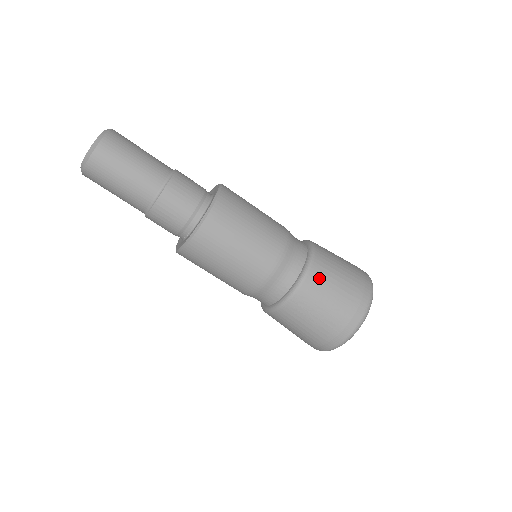
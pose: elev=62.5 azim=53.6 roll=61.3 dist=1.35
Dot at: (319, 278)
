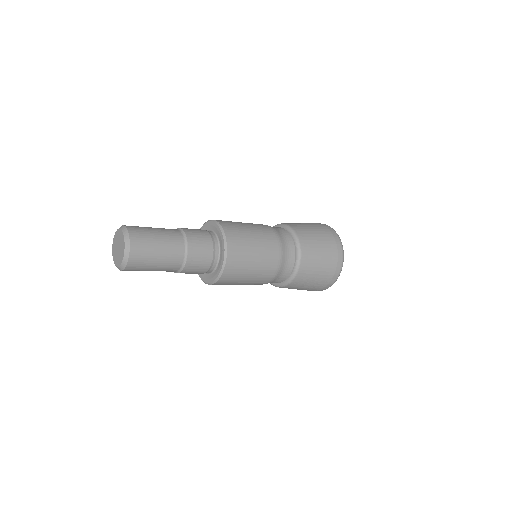
Dot at: (304, 275)
